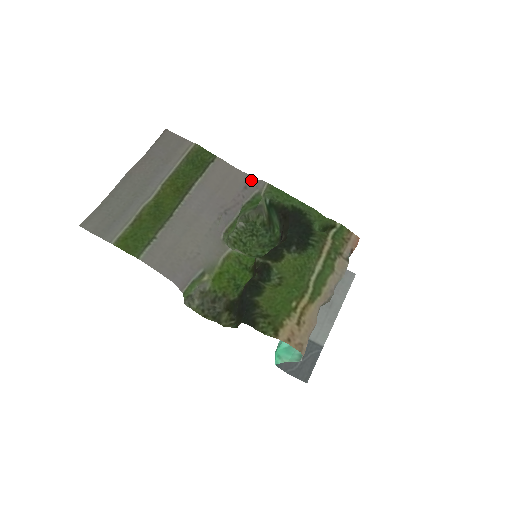
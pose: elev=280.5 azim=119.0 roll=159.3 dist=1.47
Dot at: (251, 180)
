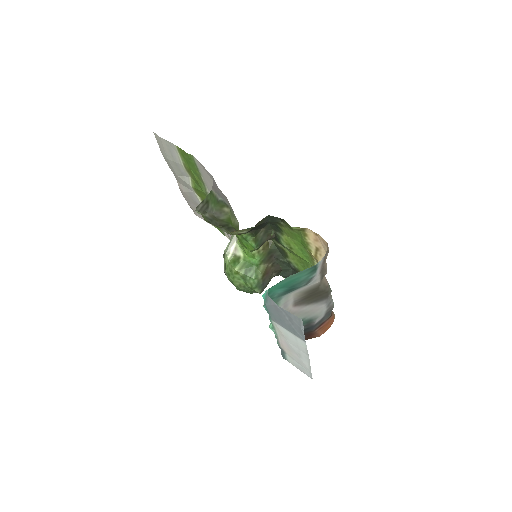
Dot at: occluded
